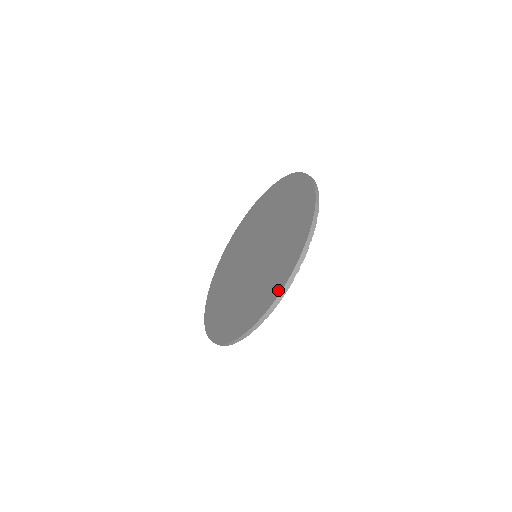
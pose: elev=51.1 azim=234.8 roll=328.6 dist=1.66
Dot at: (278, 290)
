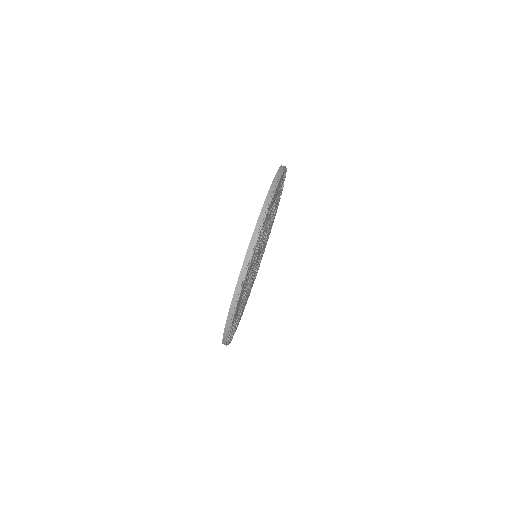
Dot at: occluded
